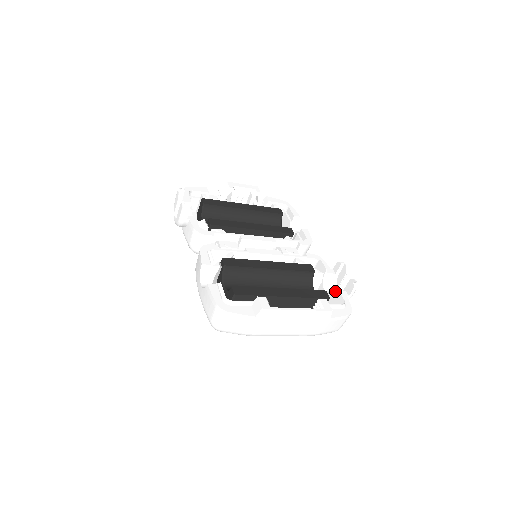
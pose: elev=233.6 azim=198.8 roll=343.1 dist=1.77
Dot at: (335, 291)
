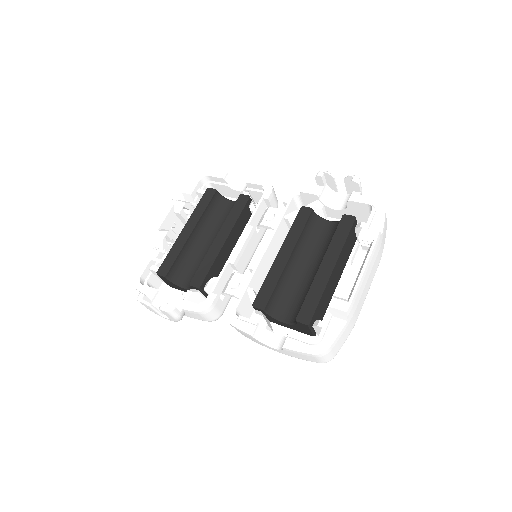
Dot at: (348, 204)
